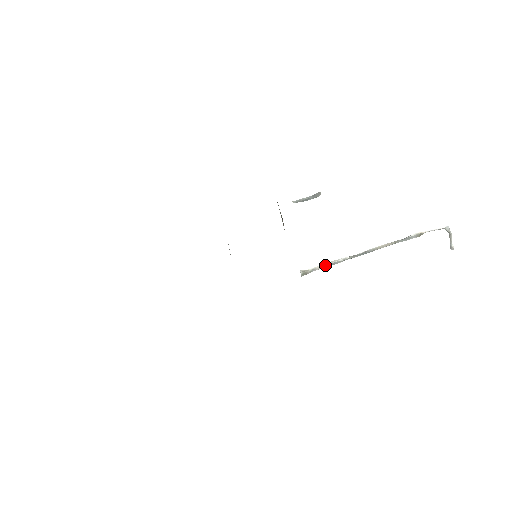
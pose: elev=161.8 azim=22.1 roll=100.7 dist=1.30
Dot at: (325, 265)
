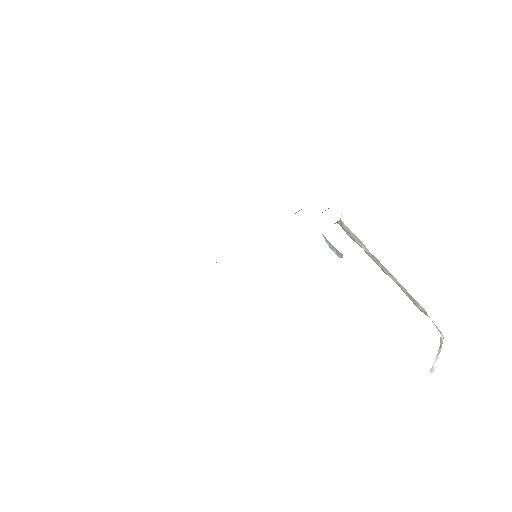
Dot at: (357, 238)
